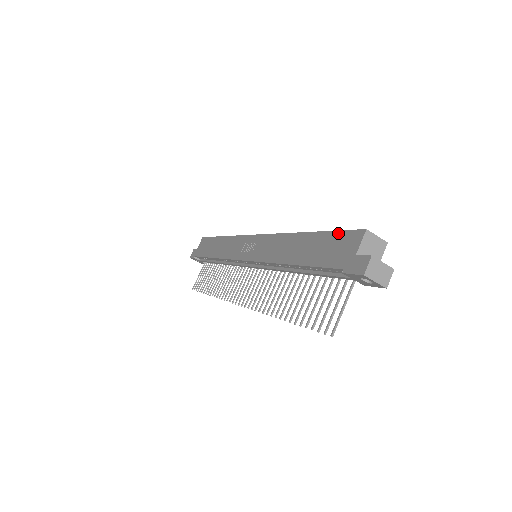
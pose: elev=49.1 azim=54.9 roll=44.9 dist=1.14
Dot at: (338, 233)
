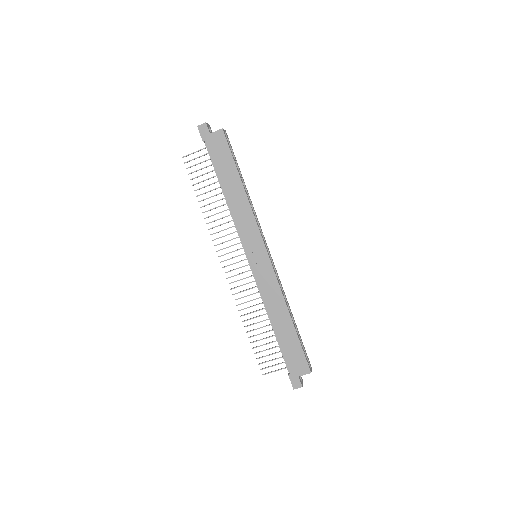
Dot at: (302, 354)
